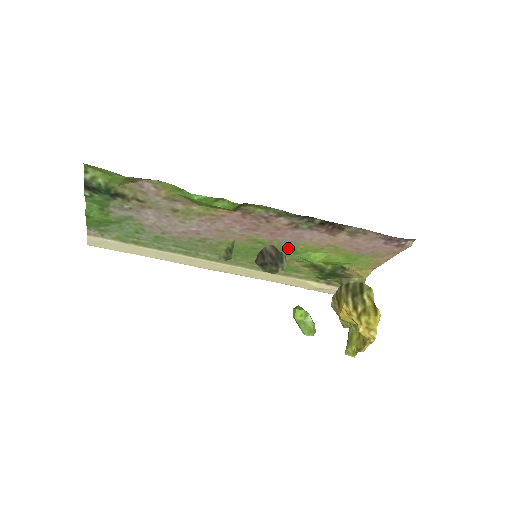
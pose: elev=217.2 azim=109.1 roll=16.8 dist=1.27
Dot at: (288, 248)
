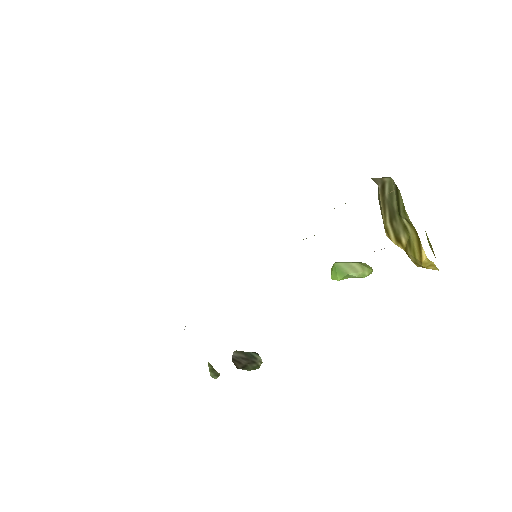
Dot at: occluded
